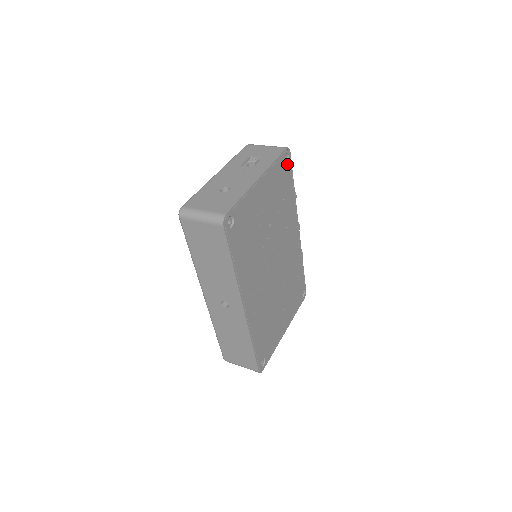
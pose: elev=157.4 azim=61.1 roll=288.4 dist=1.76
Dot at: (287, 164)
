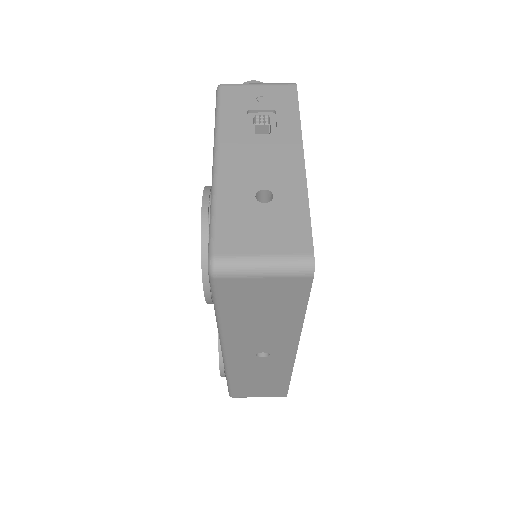
Dot at: occluded
